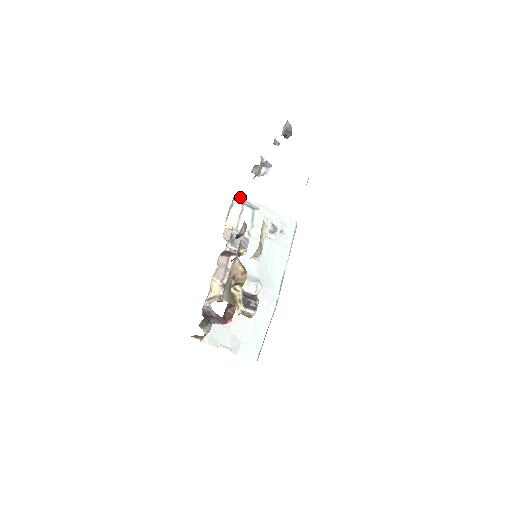
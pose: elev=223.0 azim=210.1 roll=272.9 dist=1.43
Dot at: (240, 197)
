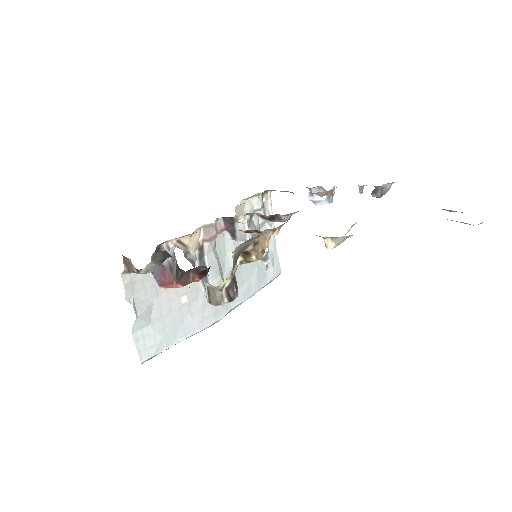
Dot at: (270, 197)
